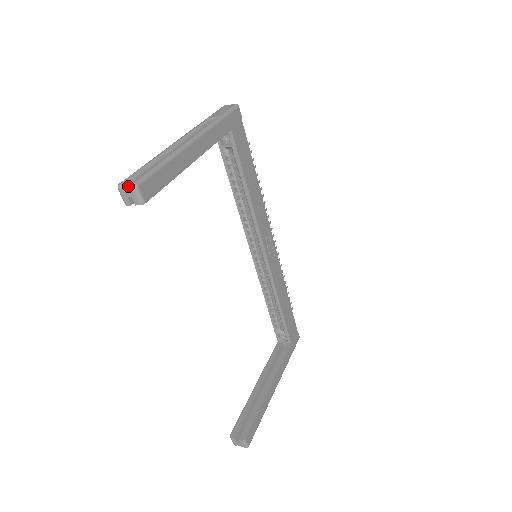
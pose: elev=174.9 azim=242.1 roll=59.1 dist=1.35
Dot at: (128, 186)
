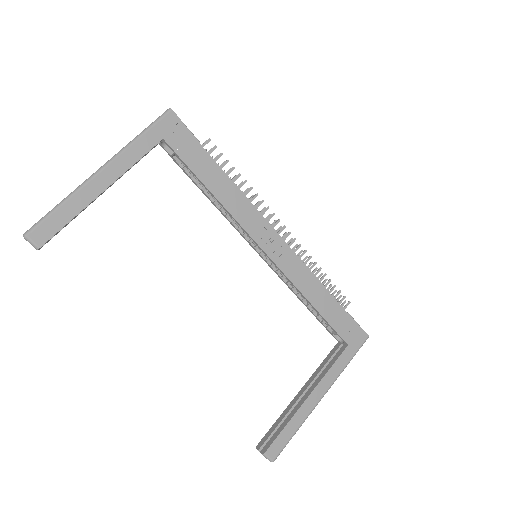
Dot at: occluded
